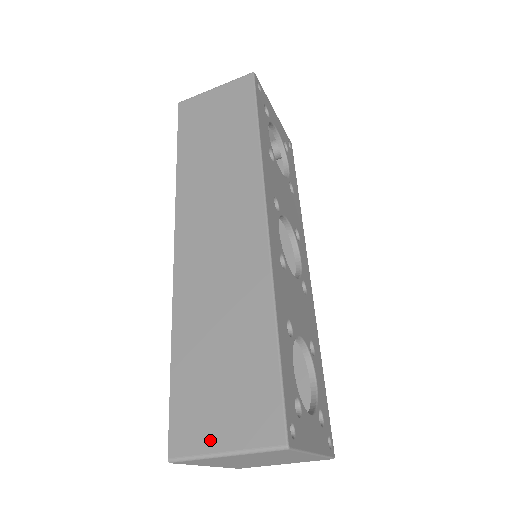
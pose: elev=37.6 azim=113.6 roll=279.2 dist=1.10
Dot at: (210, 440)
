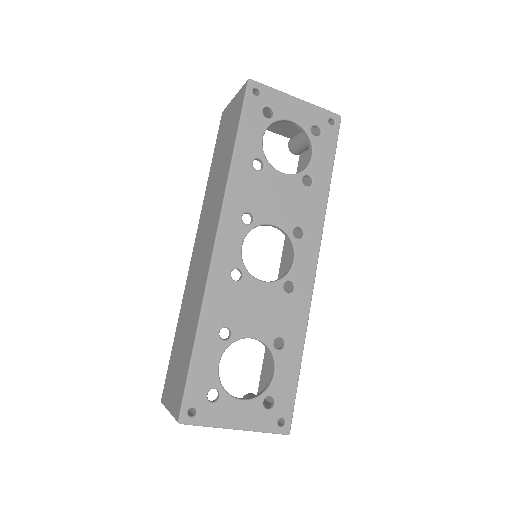
Dot at: (168, 399)
